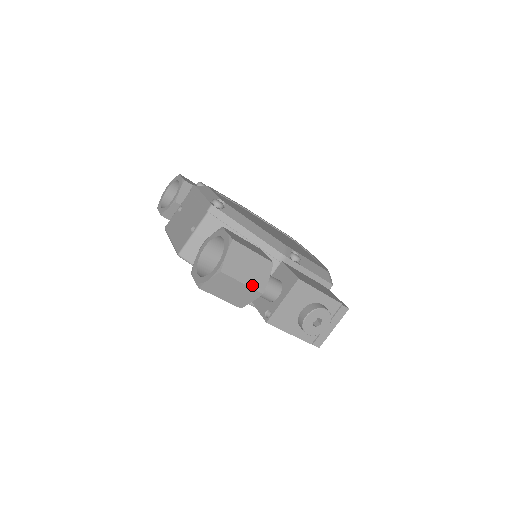
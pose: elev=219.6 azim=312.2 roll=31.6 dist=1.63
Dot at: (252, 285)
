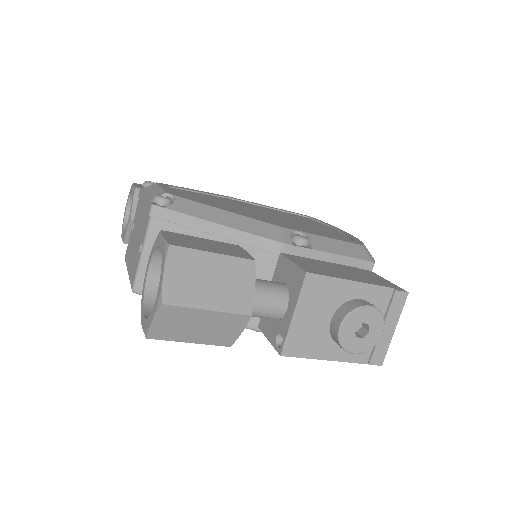
Dot at: (227, 308)
